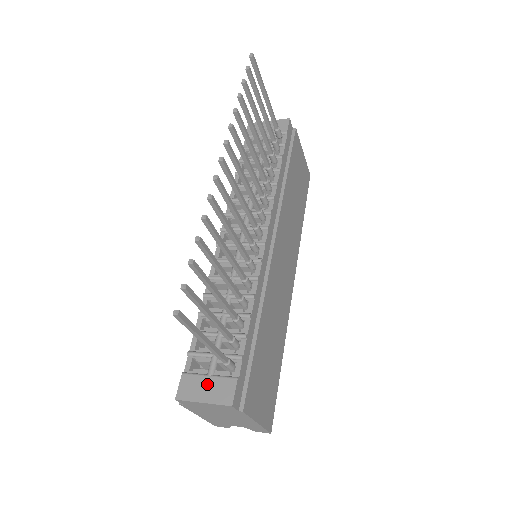
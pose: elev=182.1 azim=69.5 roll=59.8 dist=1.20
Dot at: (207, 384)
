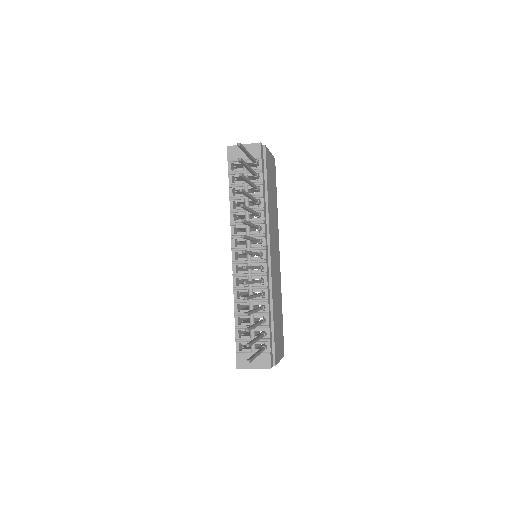
Dot at: occluded
